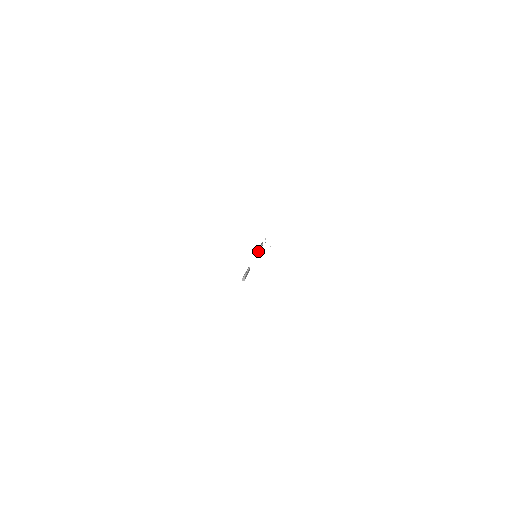
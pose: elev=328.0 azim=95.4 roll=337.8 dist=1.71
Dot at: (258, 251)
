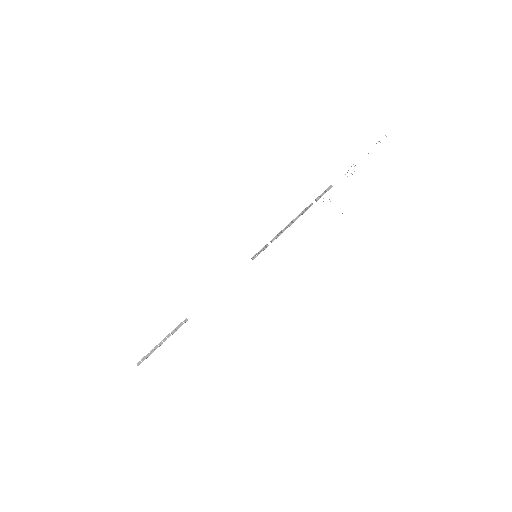
Dot at: (278, 236)
